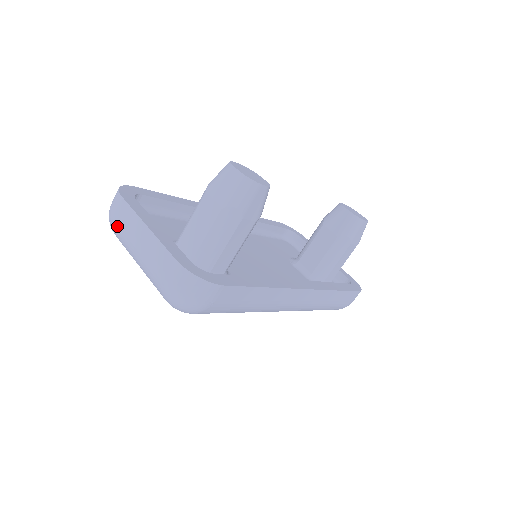
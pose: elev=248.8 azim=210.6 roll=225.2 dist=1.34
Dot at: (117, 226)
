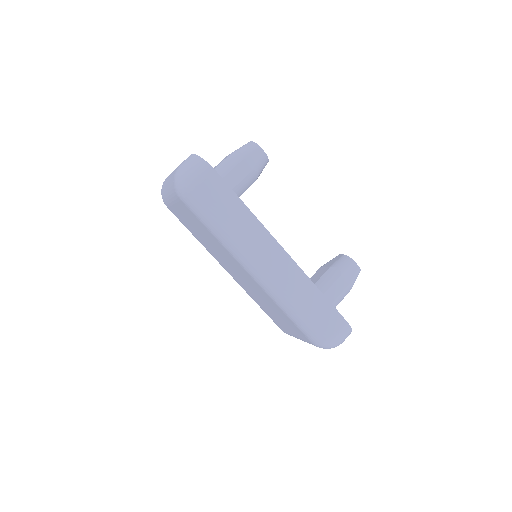
Dot at: occluded
